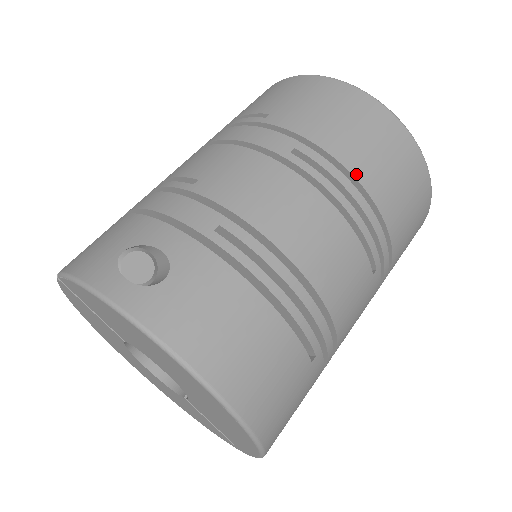
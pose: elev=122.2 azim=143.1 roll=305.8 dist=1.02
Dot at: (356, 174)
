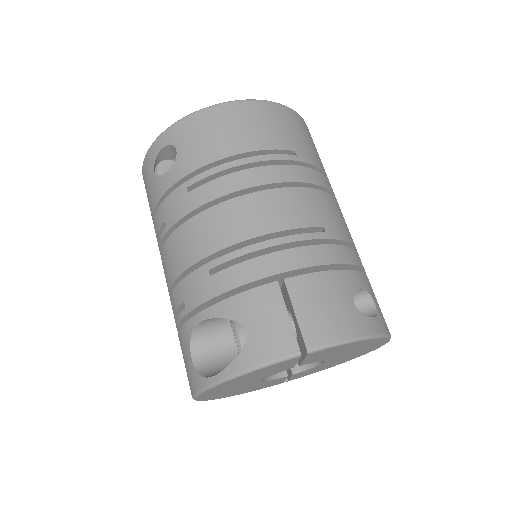
Dot at: occluded
